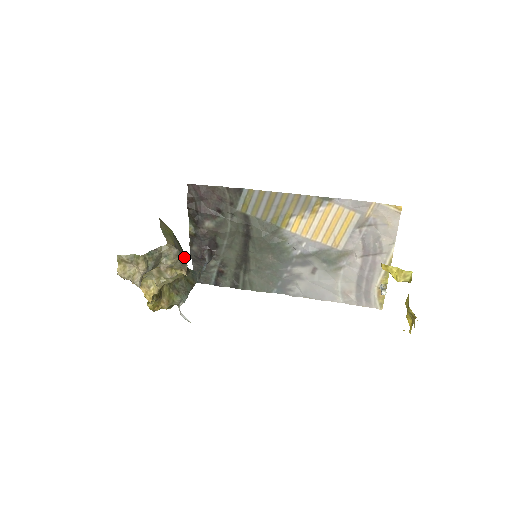
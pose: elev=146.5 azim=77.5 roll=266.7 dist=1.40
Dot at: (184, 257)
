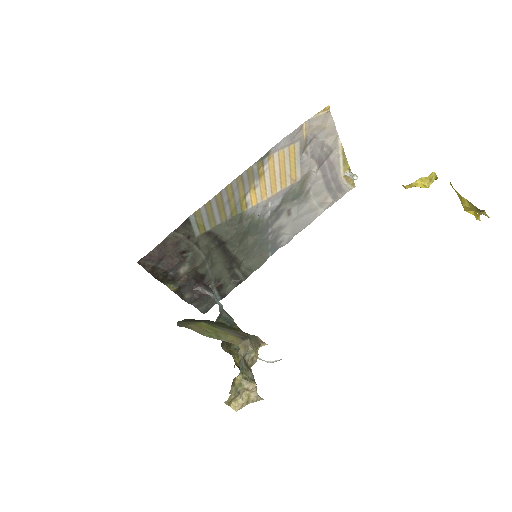
Dot at: occluded
